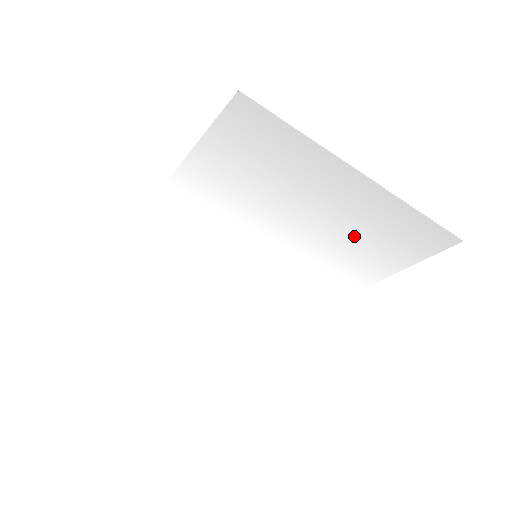
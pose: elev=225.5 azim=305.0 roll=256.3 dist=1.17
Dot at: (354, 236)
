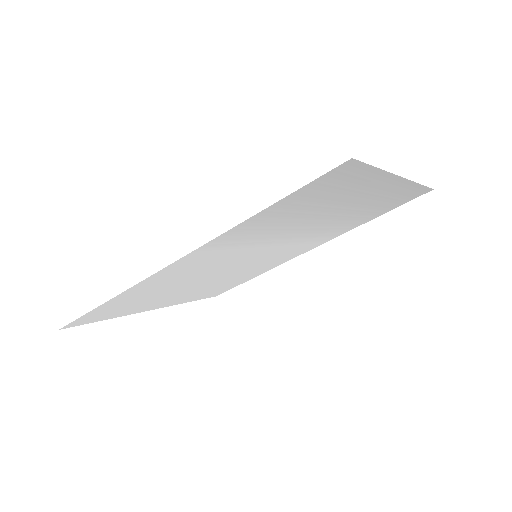
Dot at: (357, 214)
